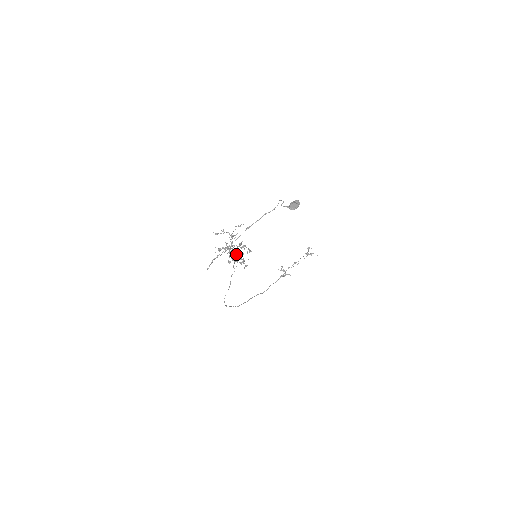
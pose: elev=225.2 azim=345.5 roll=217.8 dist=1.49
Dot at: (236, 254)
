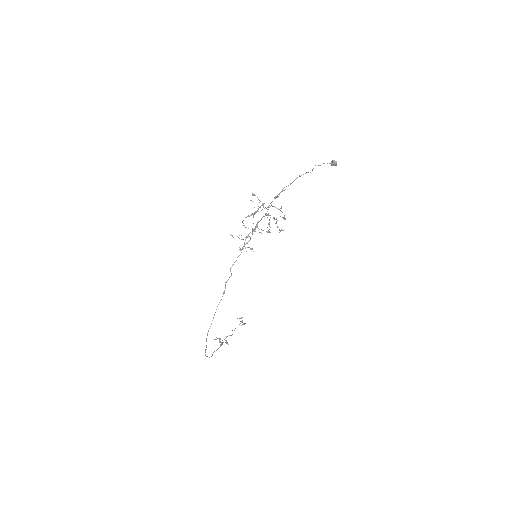
Dot at: (248, 241)
